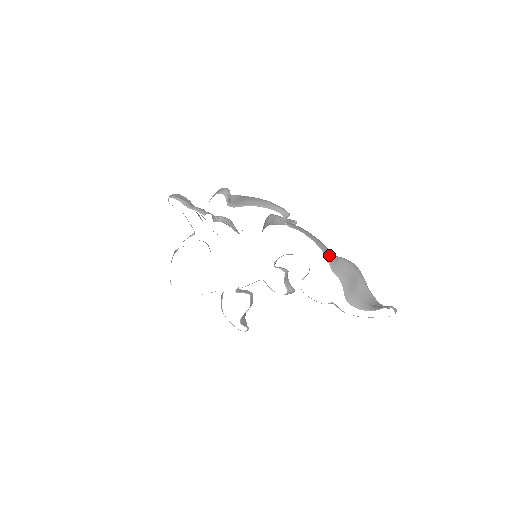
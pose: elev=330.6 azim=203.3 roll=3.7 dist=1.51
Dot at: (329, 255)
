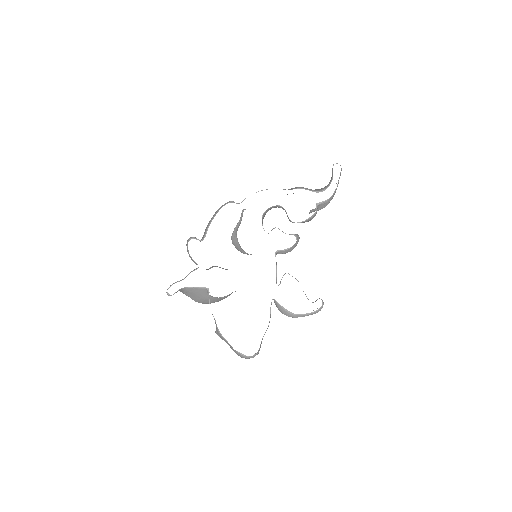
Dot at: occluded
